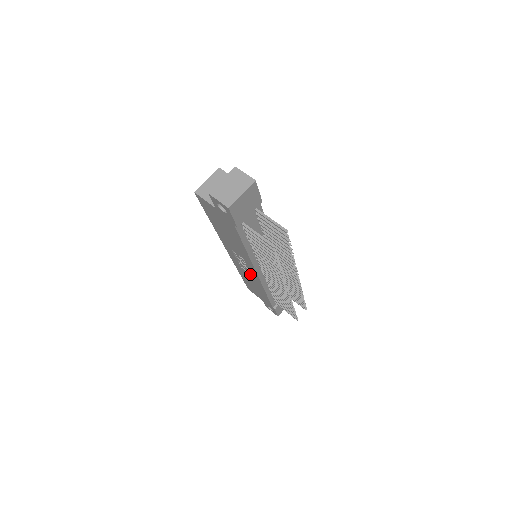
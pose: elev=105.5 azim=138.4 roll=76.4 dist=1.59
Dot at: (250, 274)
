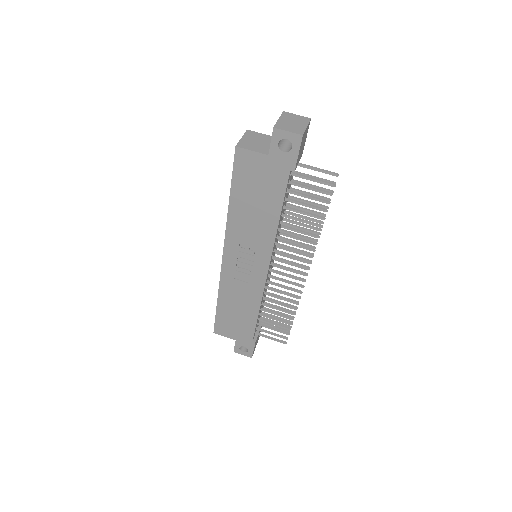
Dot at: (248, 282)
